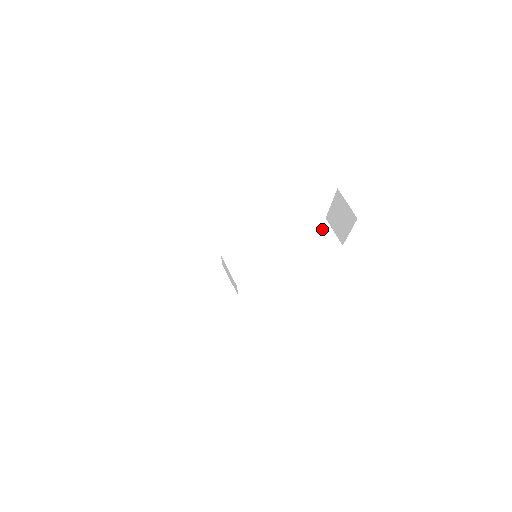
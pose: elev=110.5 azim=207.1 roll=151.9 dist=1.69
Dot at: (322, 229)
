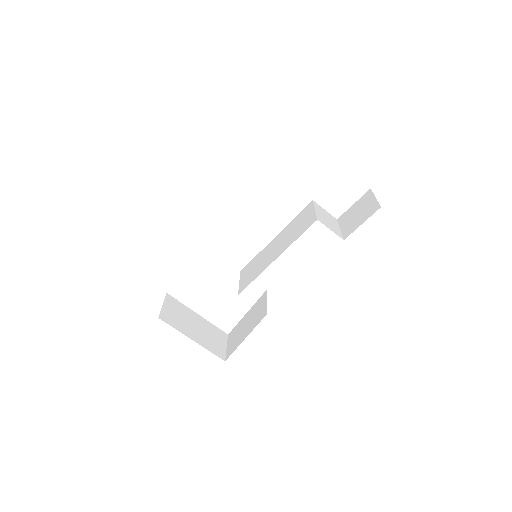
Dot at: (363, 202)
